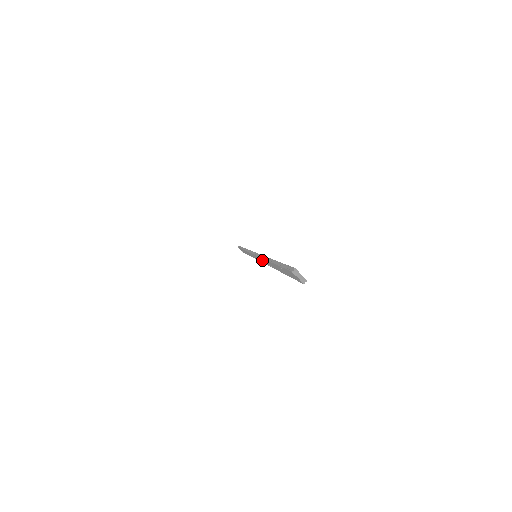
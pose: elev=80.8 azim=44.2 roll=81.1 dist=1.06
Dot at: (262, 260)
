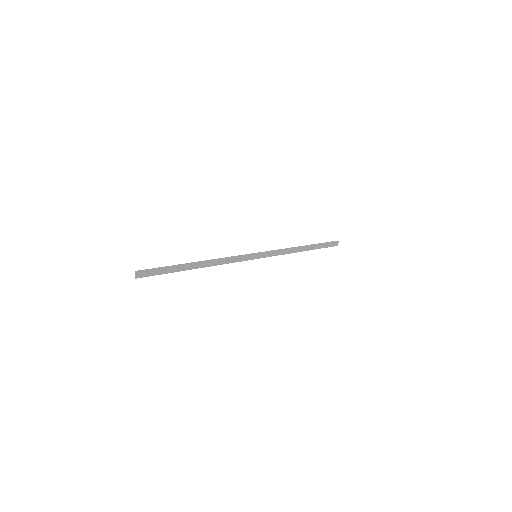
Dot at: (227, 260)
